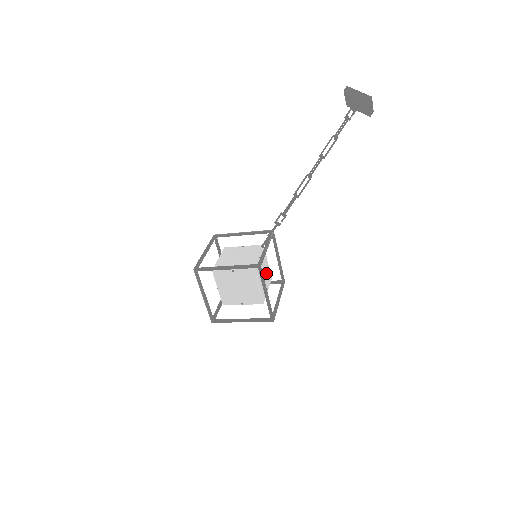
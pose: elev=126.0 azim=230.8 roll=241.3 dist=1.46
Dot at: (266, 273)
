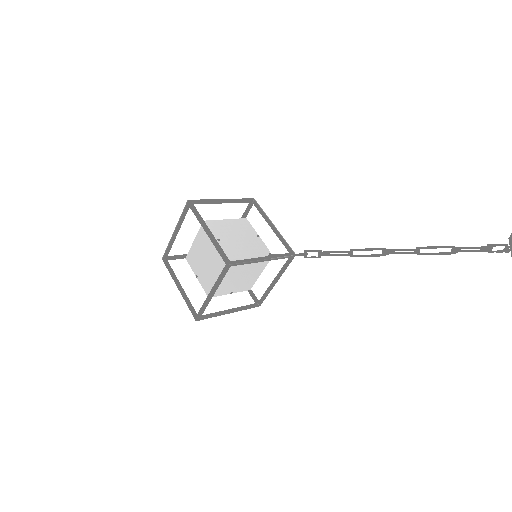
Dot at: (247, 279)
